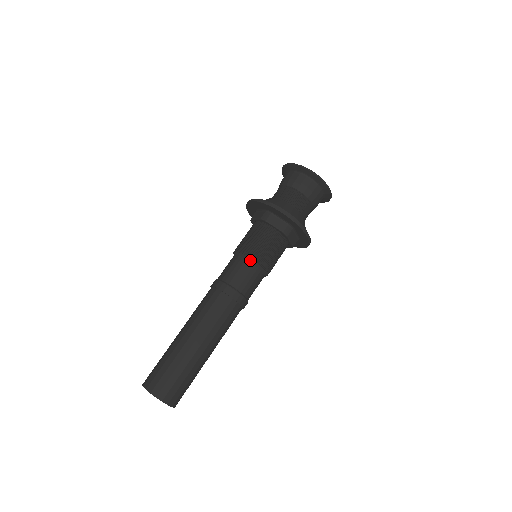
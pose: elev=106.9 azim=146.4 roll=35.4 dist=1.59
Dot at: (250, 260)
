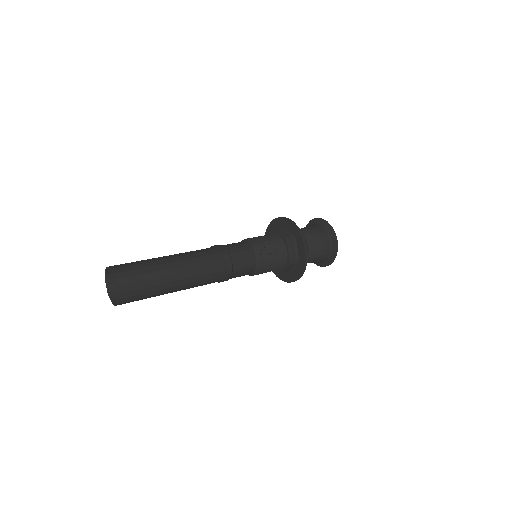
Dot at: occluded
